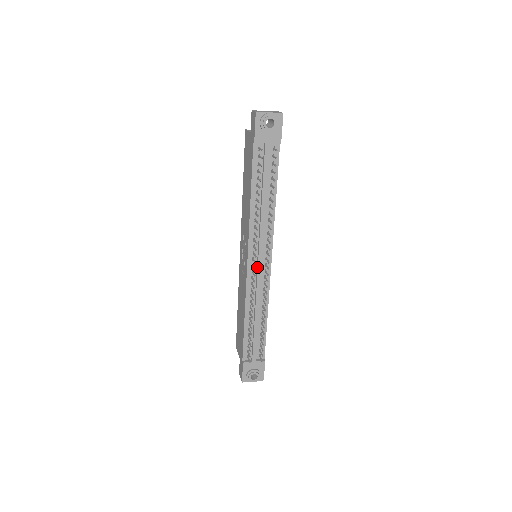
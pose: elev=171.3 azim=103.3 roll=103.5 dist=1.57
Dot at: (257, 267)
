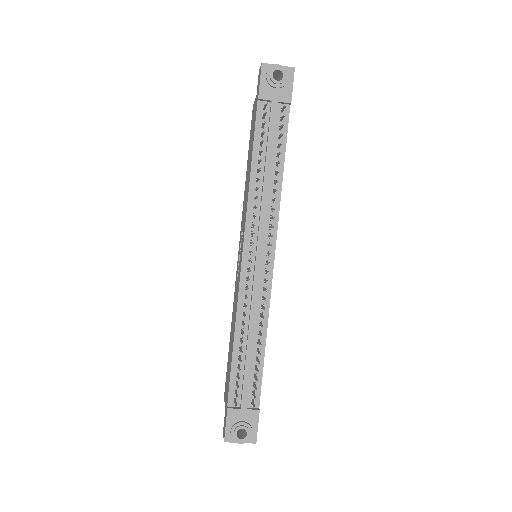
Dot at: (254, 263)
